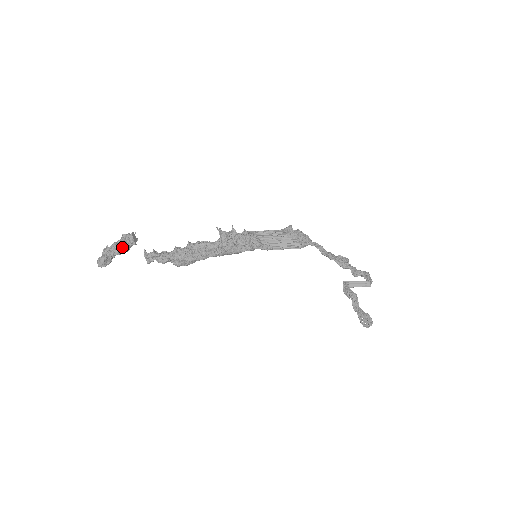
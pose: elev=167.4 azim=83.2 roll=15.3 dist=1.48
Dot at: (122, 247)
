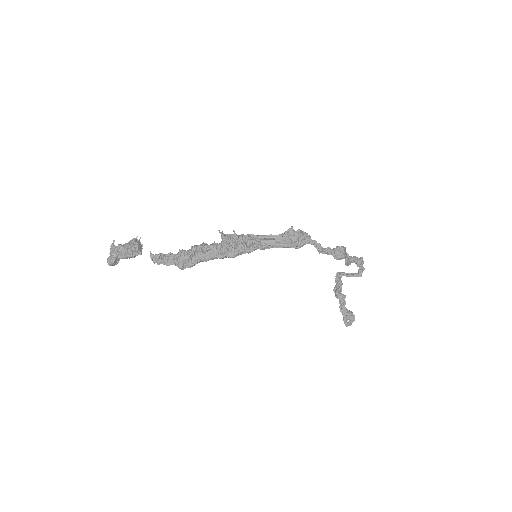
Dot at: (129, 256)
